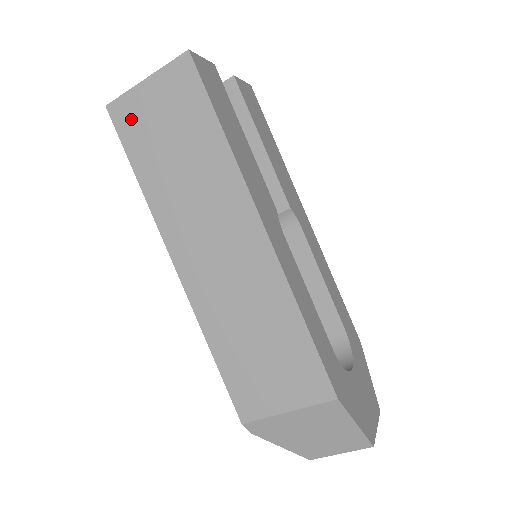
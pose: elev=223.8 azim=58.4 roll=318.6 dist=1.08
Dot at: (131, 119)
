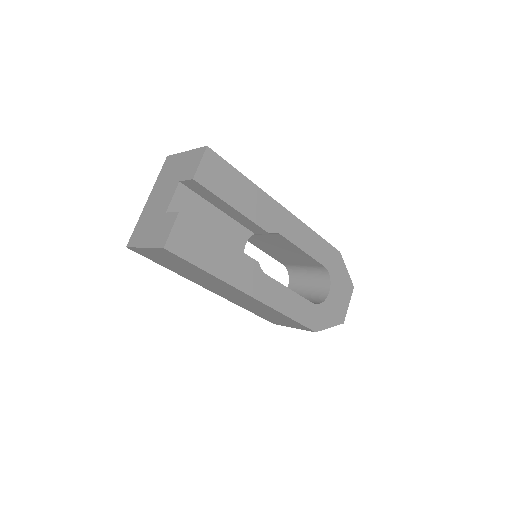
Dot at: (147, 255)
